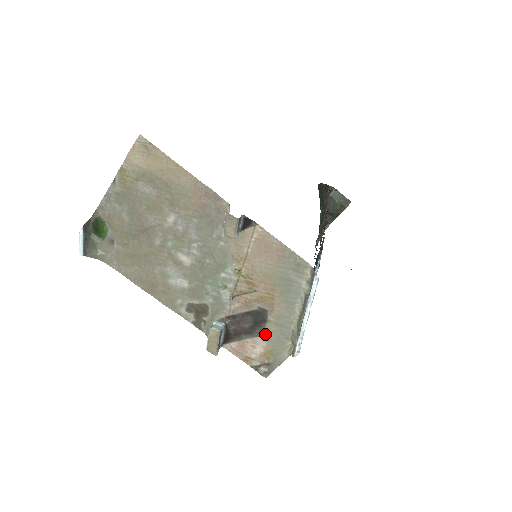
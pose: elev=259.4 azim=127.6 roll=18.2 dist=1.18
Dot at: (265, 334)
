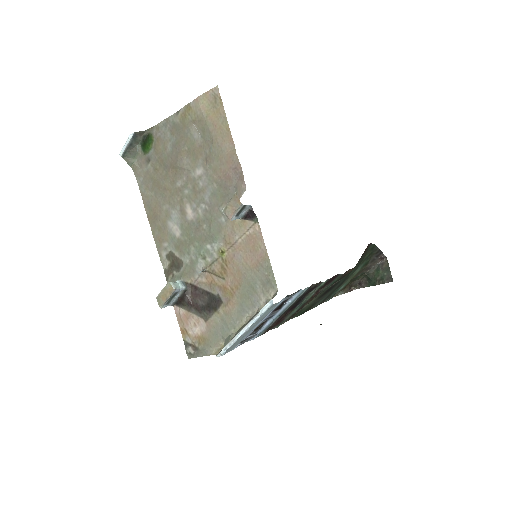
Dot at: (209, 321)
